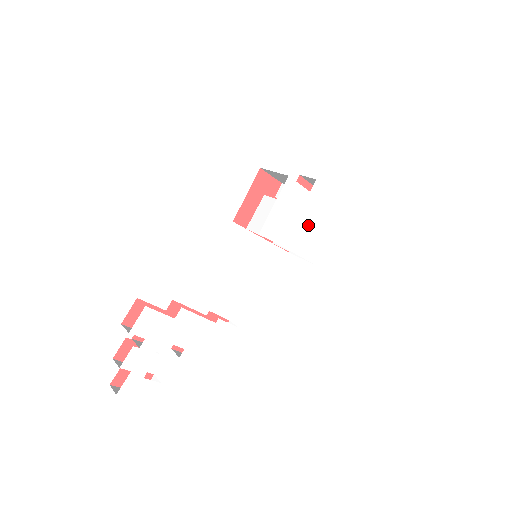
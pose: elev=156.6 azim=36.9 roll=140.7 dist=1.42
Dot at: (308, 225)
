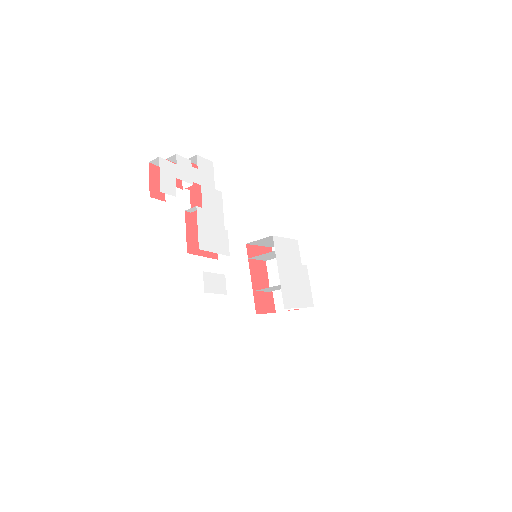
Dot at: (293, 278)
